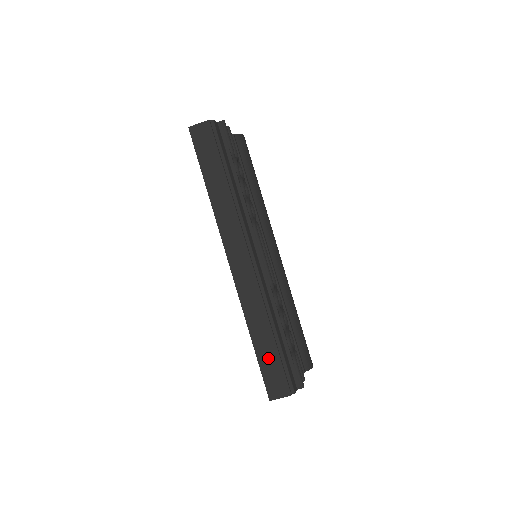
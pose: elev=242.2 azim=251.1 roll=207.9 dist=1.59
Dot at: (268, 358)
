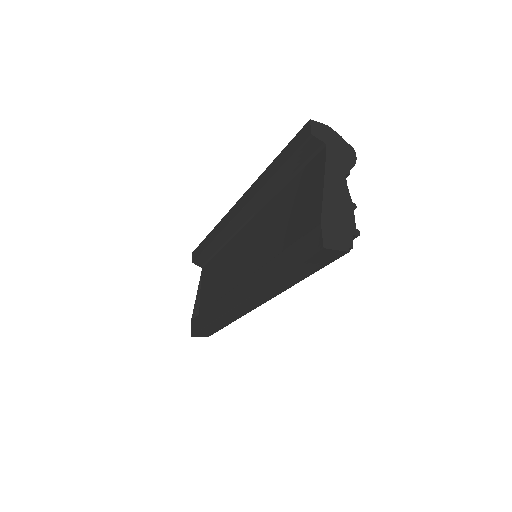
Dot at: (211, 329)
